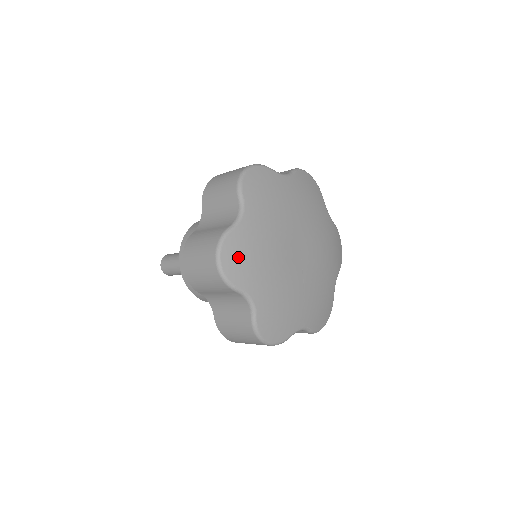
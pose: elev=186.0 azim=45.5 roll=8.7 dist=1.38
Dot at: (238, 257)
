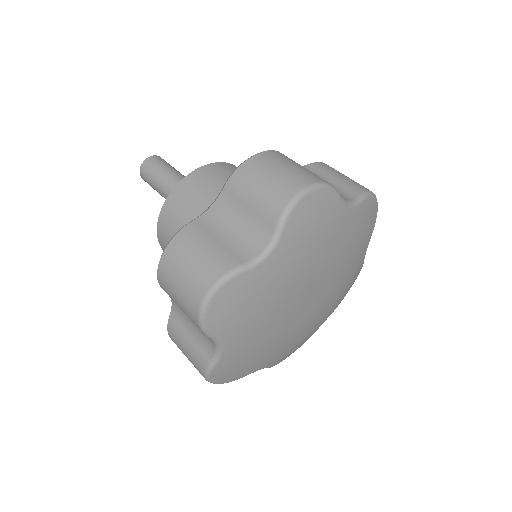
Dot at: (232, 371)
